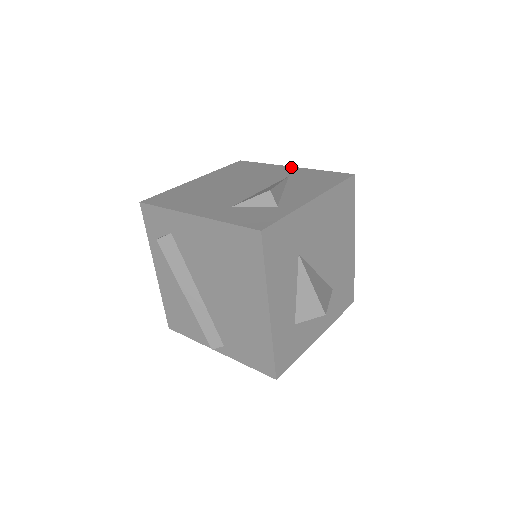
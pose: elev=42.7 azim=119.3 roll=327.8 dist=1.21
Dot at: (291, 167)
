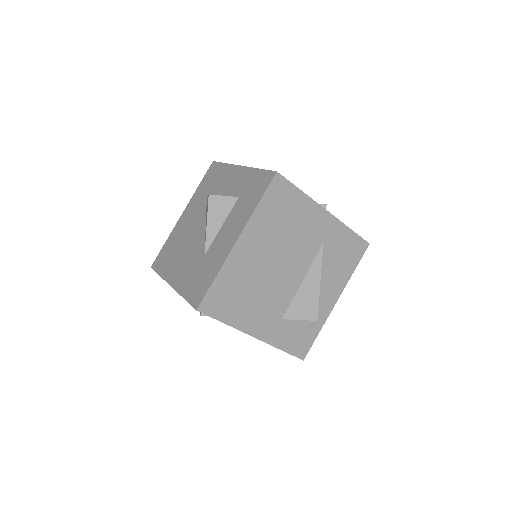
Dot at: (327, 214)
